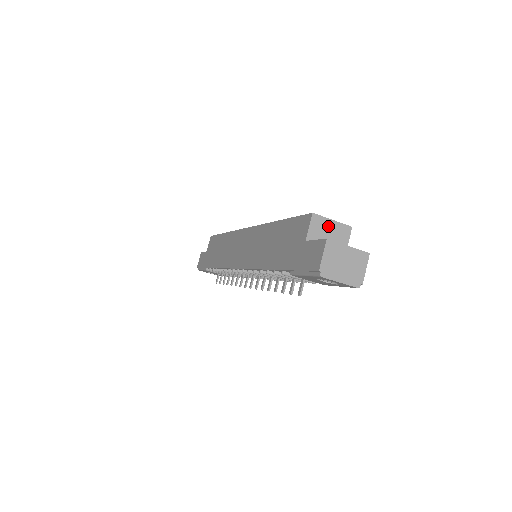
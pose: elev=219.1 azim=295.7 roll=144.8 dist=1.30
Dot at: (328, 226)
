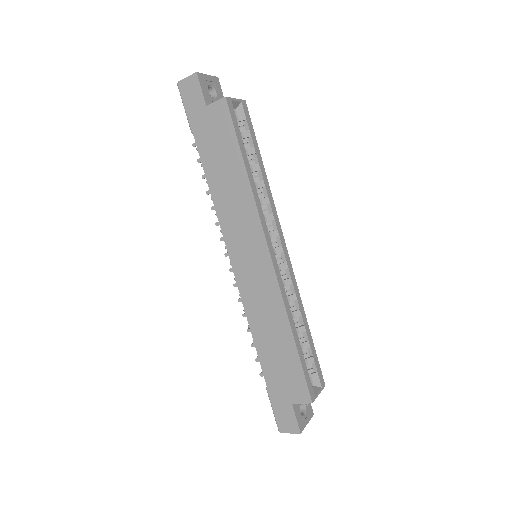
Dot at: occluded
